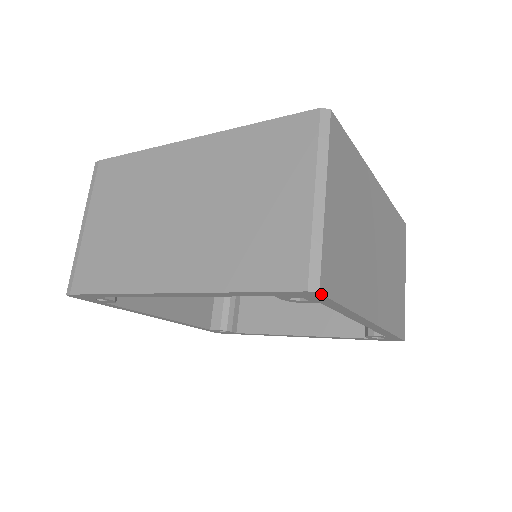
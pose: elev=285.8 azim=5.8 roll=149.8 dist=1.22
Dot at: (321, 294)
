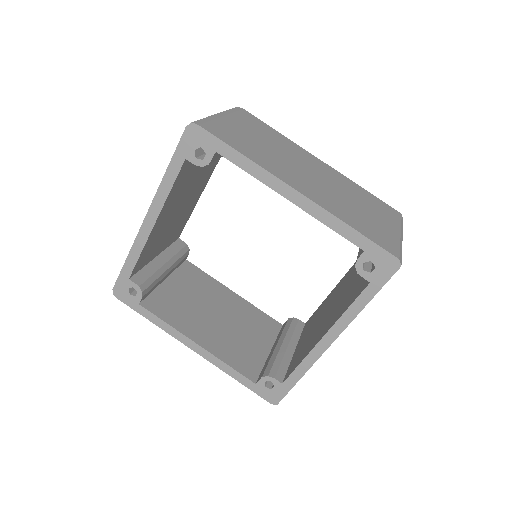
Dot at: (398, 269)
